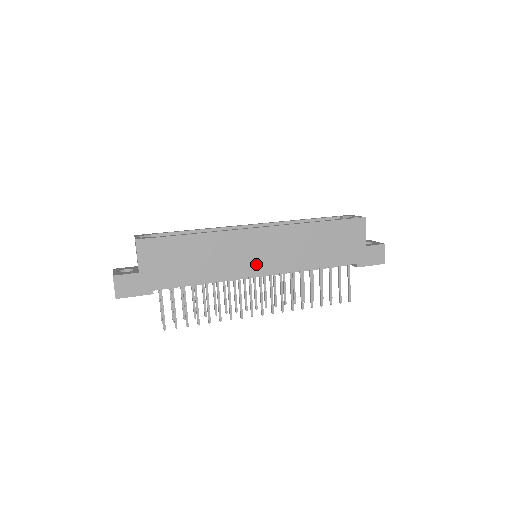
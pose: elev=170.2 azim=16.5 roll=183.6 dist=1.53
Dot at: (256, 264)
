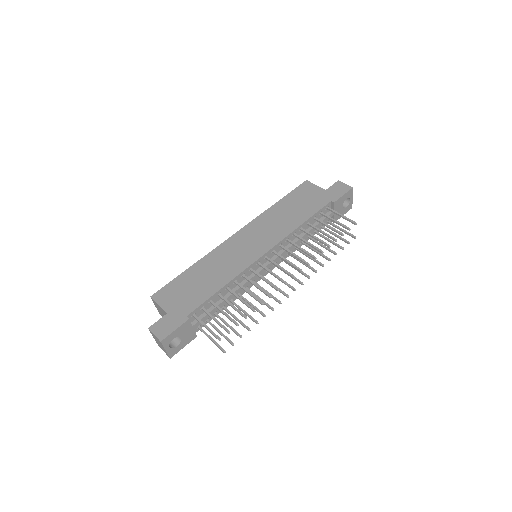
Dot at: (254, 251)
